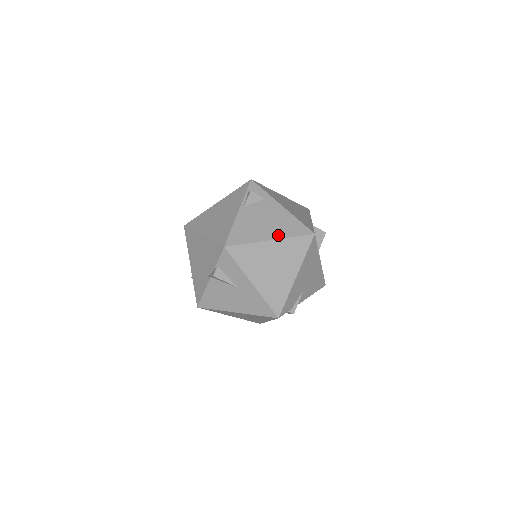
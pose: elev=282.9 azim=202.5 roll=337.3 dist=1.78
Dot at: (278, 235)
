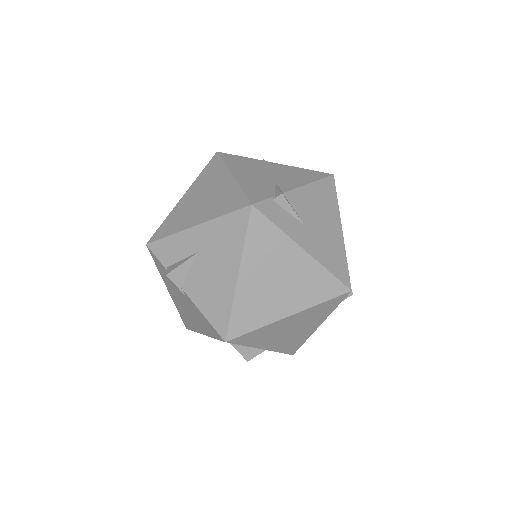
Dot at: occluded
